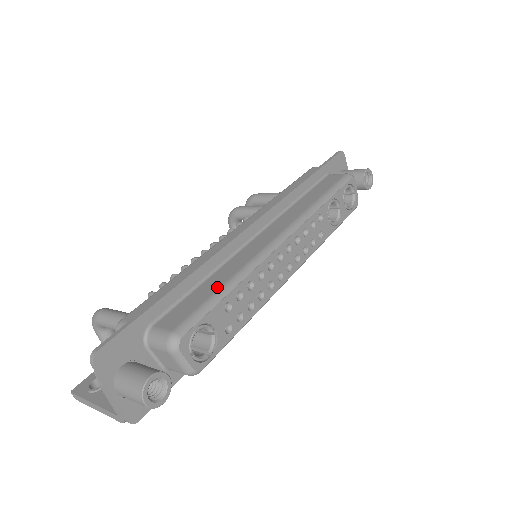
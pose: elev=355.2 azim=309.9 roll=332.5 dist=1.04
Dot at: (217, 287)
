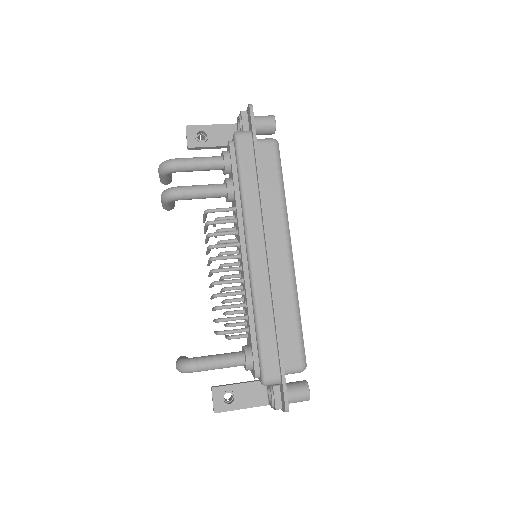
Dot at: (294, 320)
